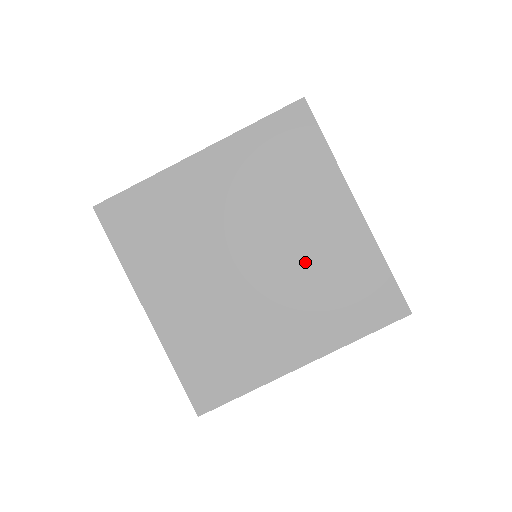
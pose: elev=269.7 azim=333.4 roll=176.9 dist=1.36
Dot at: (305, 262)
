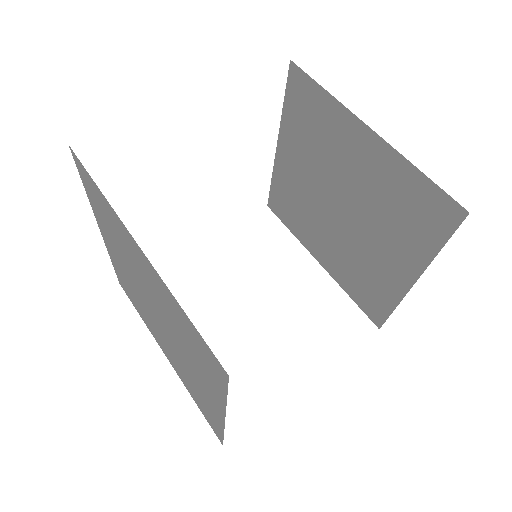
Dot at: (183, 363)
